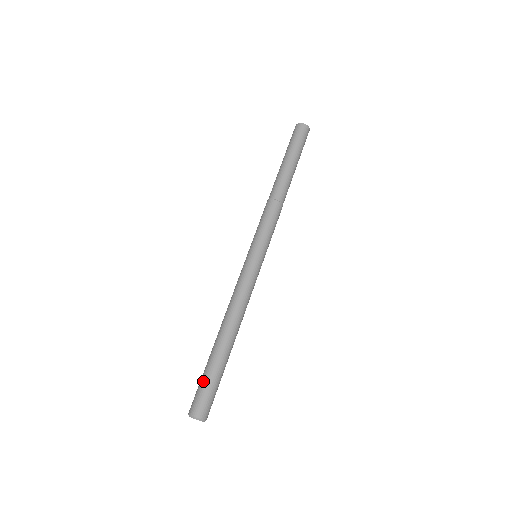
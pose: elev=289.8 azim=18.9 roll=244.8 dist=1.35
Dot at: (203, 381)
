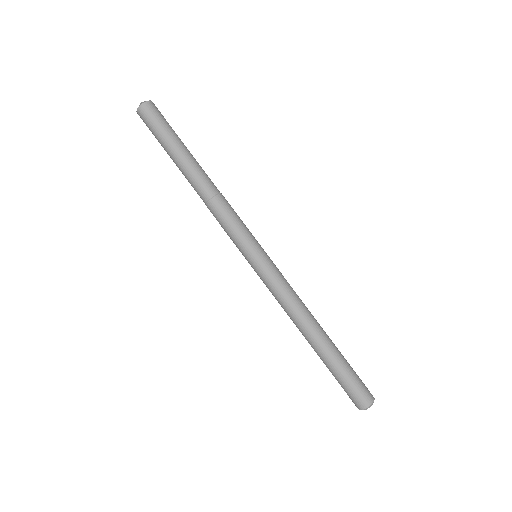
Dot at: (342, 382)
